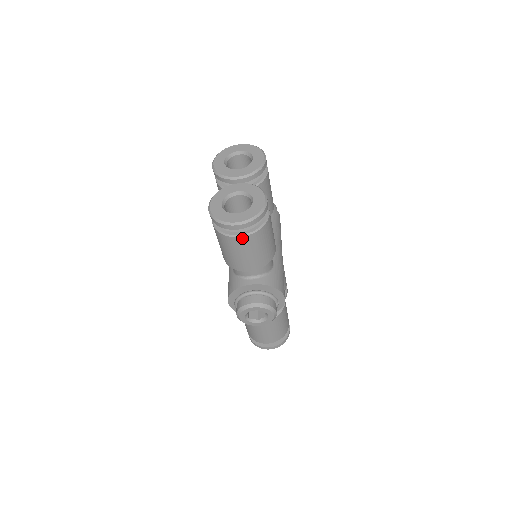
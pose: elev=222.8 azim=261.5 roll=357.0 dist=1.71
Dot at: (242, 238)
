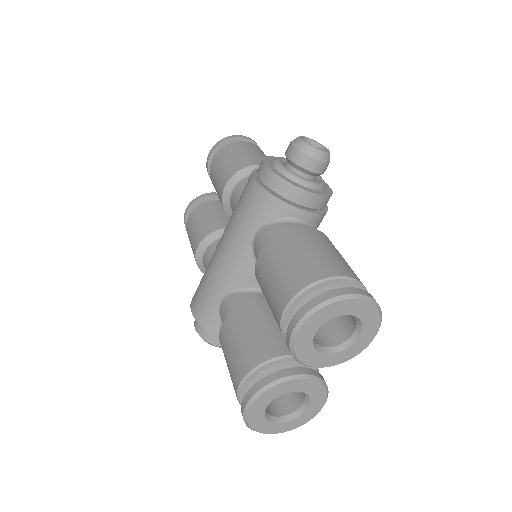
Dot at: occluded
